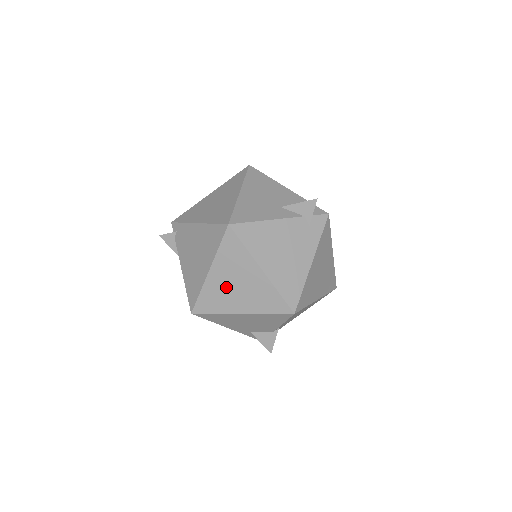
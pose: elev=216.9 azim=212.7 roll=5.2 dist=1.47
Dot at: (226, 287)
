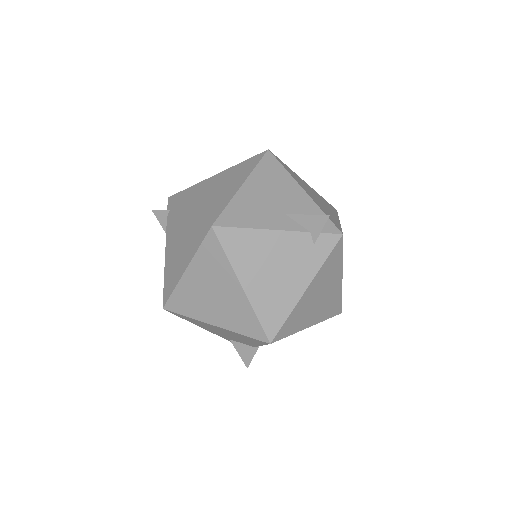
Dot at: (201, 293)
